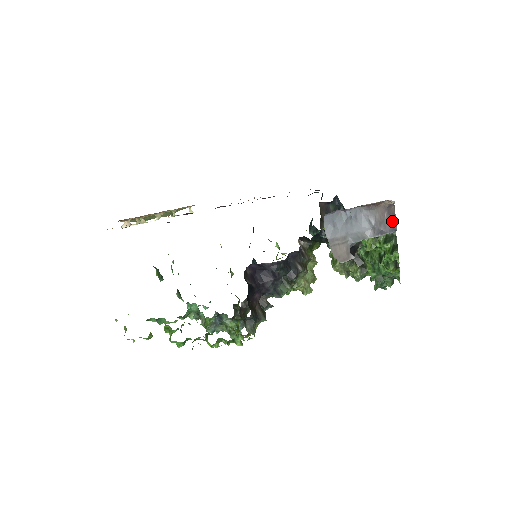
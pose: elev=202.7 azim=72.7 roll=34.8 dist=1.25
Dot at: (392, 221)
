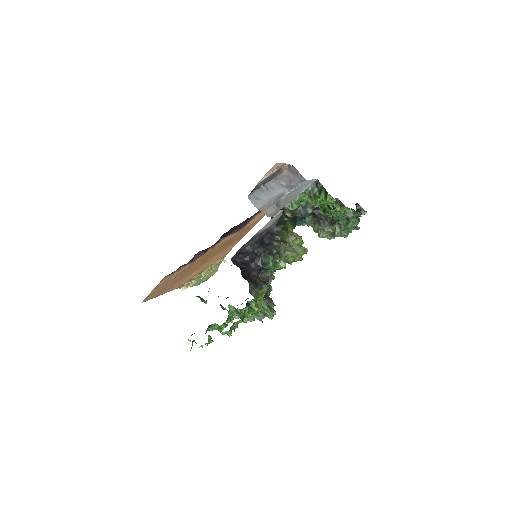
Dot at: (298, 176)
